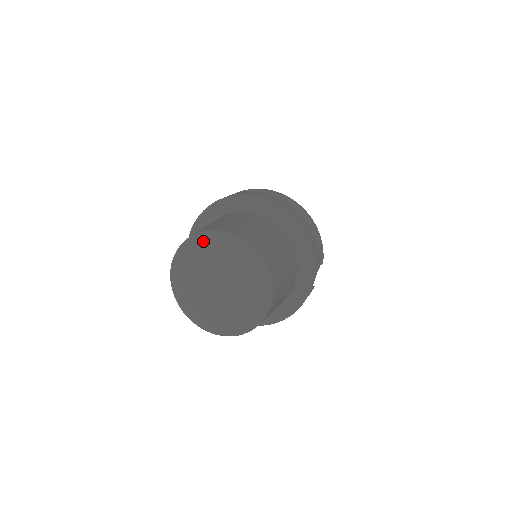
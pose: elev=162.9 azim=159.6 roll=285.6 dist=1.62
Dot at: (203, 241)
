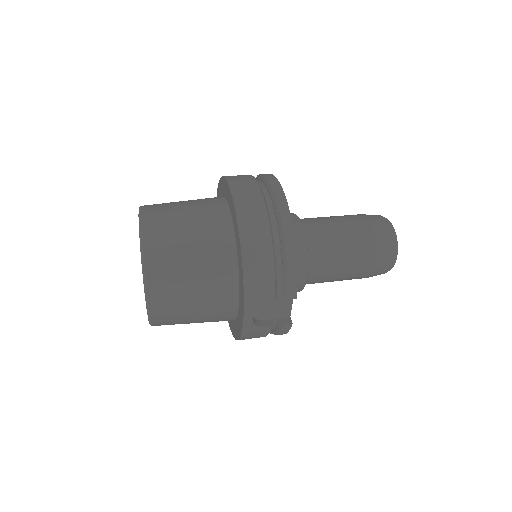
Dot at: occluded
